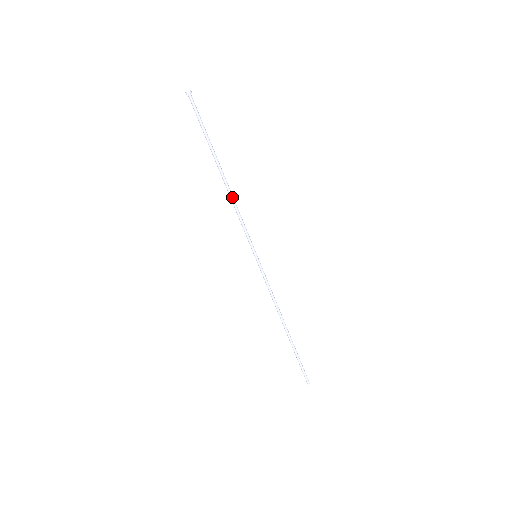
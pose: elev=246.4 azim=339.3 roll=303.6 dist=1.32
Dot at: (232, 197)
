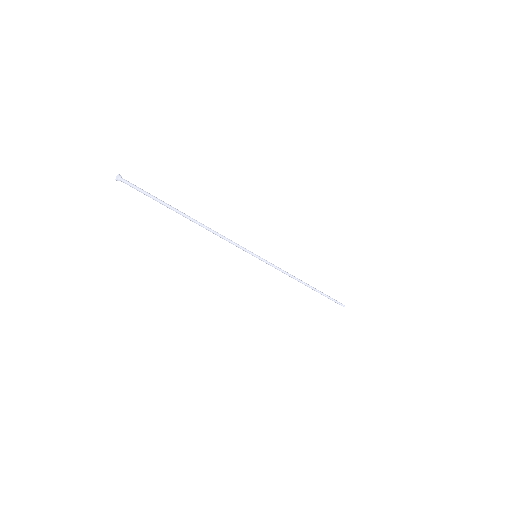
Dot at: (210, 231)
